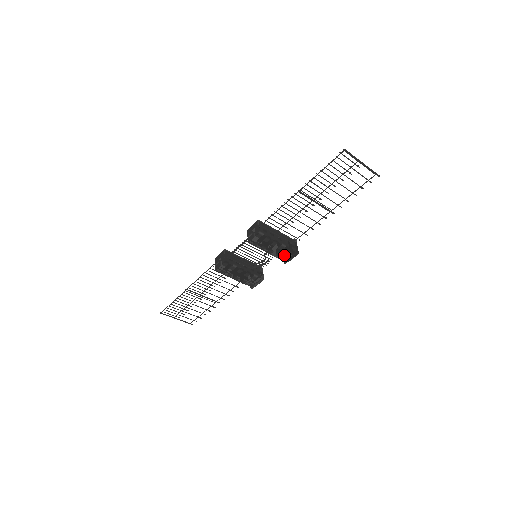
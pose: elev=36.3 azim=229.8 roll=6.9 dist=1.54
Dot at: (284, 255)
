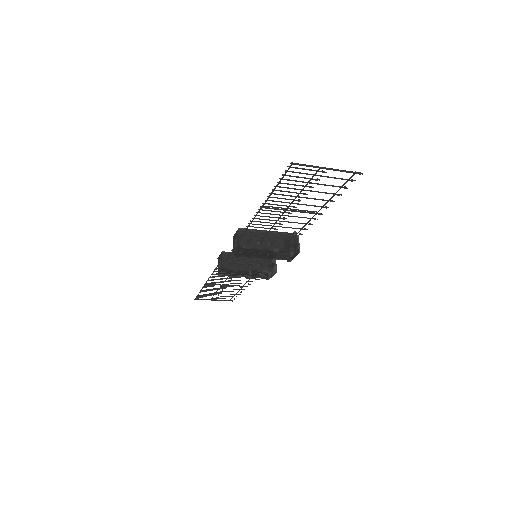
Dot at: (283, 257)
